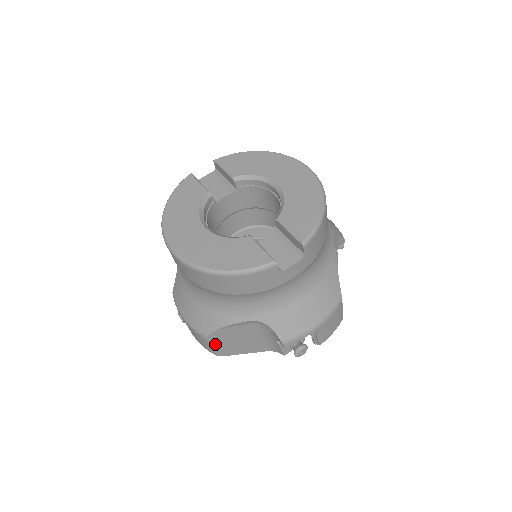
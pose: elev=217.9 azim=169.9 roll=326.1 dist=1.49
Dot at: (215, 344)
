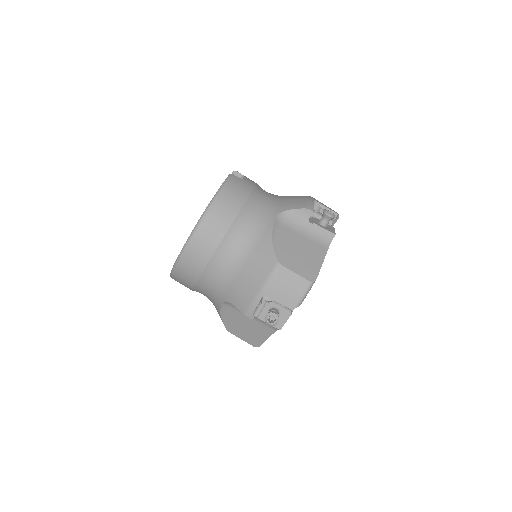
Dot at: (293, 267)
